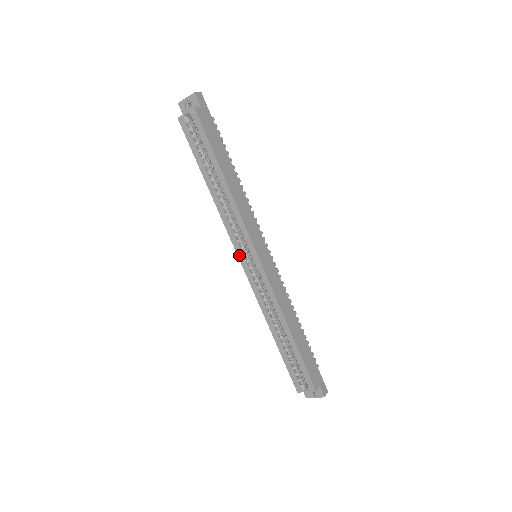
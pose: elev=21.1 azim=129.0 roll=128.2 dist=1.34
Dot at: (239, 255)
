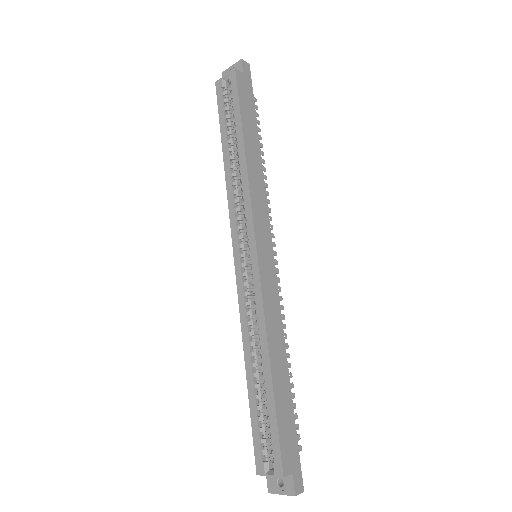
Dot at: (234, 246)
